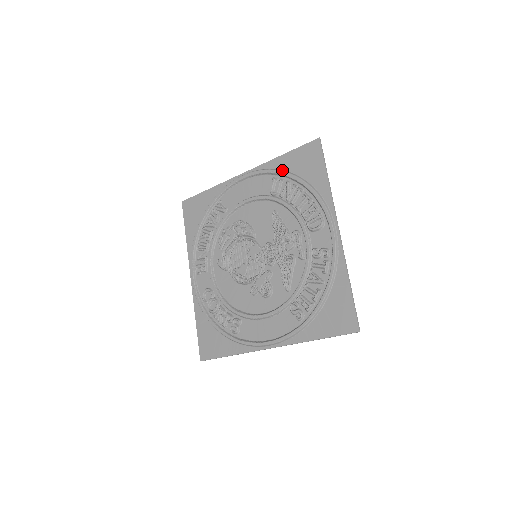
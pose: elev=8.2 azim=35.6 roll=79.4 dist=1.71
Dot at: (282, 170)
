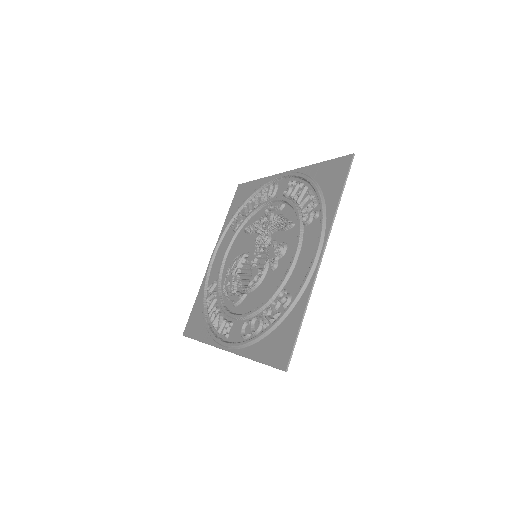
Dot at: (232, 218)
